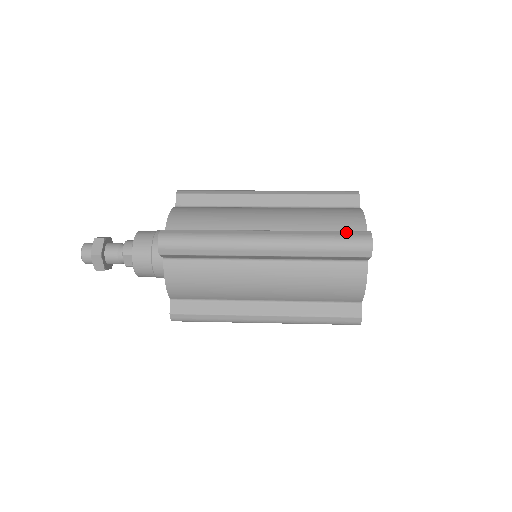
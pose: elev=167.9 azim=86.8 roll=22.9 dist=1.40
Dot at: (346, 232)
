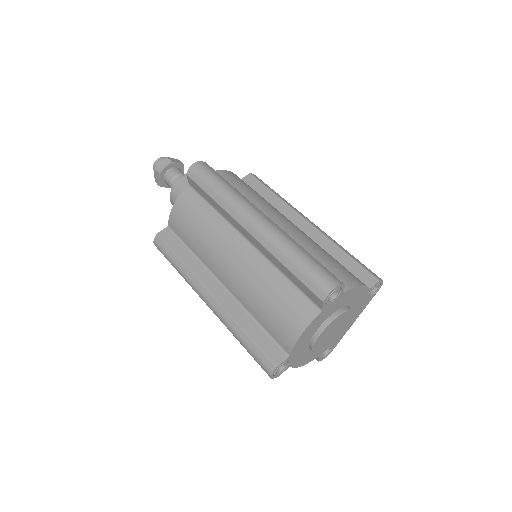
Dot at: (258, 350)
